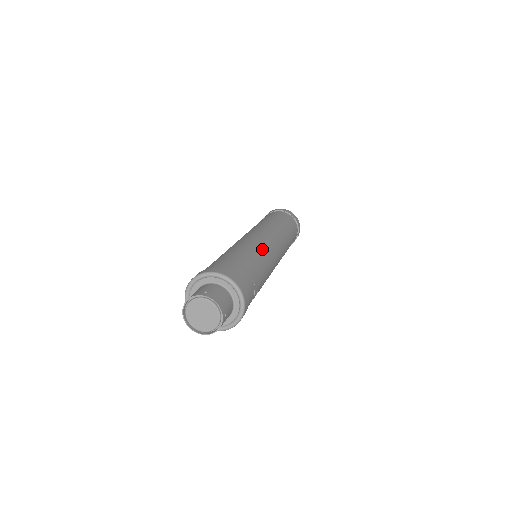
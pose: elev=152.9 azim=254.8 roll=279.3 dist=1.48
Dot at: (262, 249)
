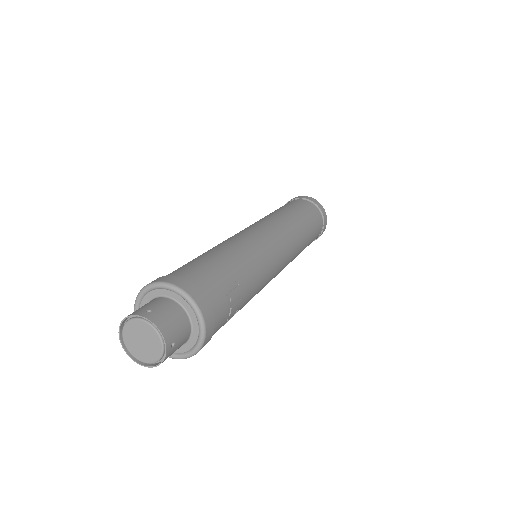
Dot at: (257, 251)
